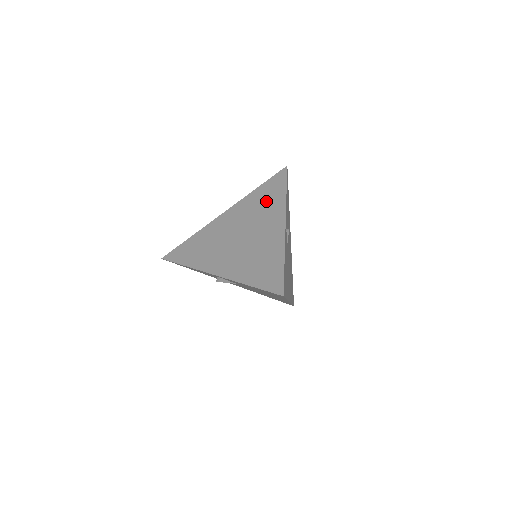
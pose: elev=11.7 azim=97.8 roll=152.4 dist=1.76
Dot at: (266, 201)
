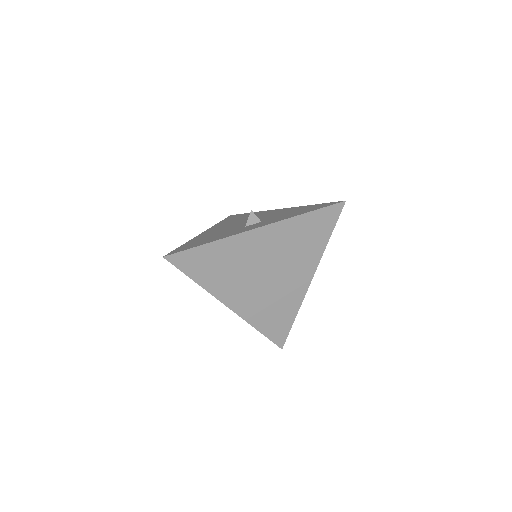
Dot at: (306, 242)
